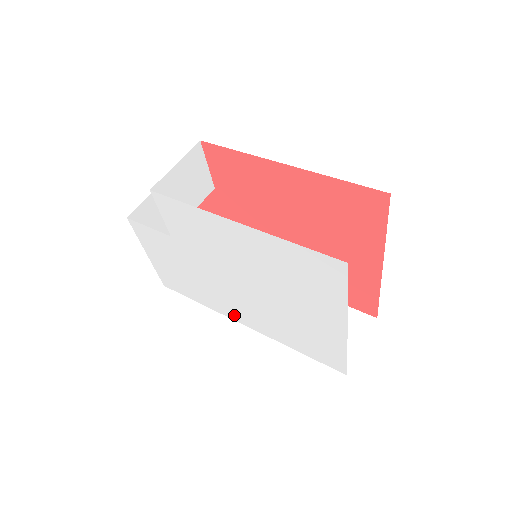
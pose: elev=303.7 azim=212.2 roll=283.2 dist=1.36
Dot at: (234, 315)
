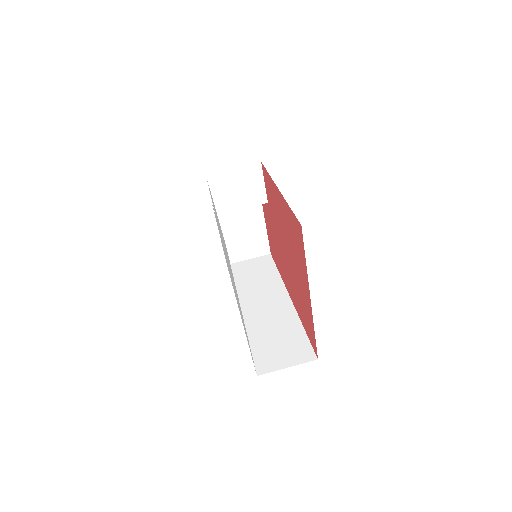
Dot at: occluded
